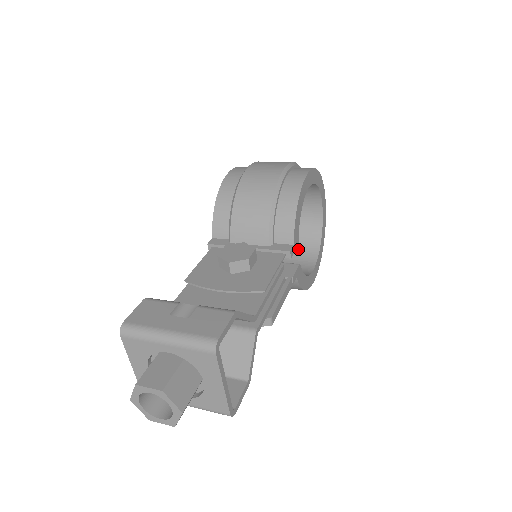
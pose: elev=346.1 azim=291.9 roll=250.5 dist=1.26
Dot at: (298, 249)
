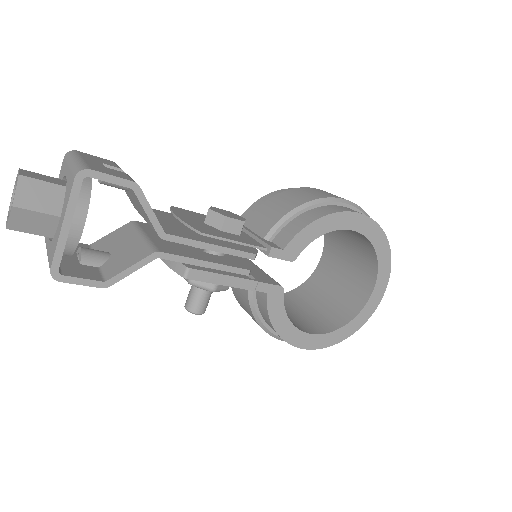
Dot at: (320, 317)
